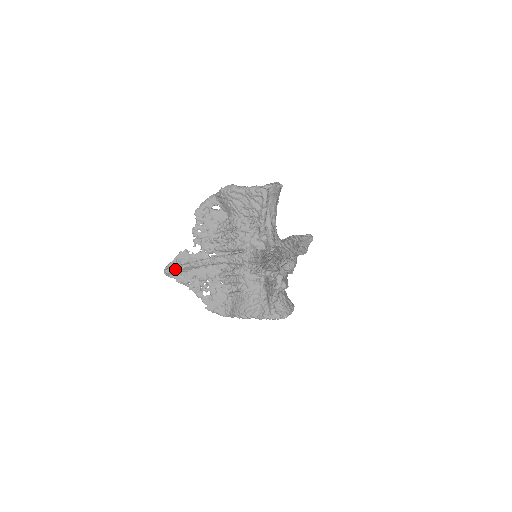
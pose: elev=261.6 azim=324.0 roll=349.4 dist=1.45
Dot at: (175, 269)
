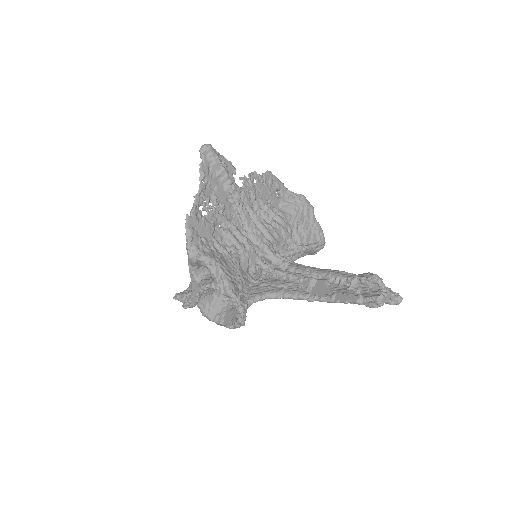
Dot at: (219, 160)
